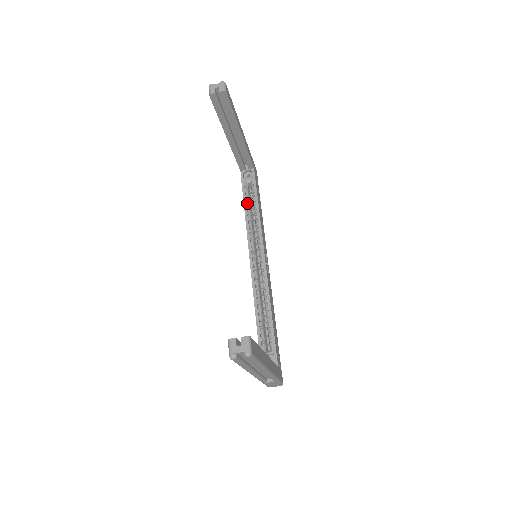
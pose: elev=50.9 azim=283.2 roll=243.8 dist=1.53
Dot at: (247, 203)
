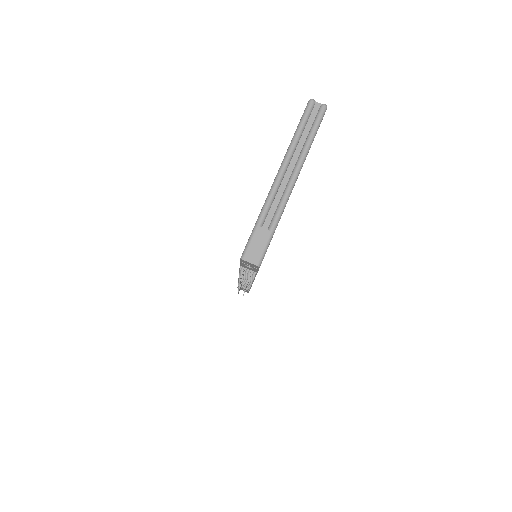
Dot at: occluded
